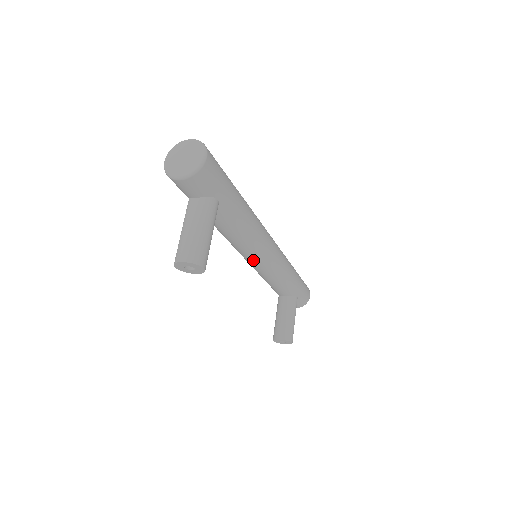
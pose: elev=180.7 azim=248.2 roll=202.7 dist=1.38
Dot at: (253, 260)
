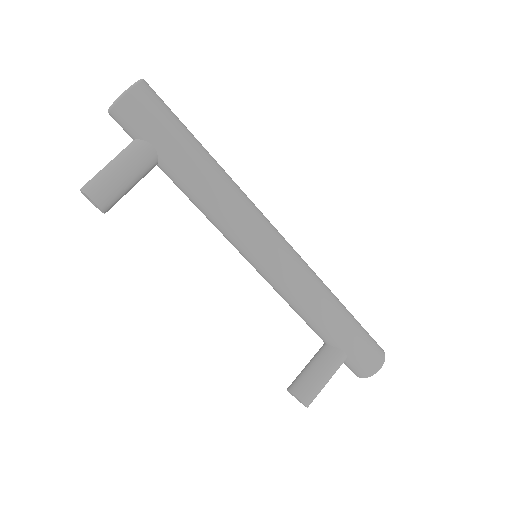
Dot at: (245, 257)
